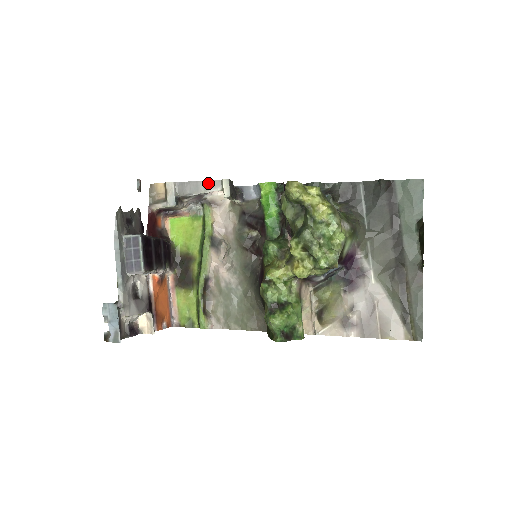
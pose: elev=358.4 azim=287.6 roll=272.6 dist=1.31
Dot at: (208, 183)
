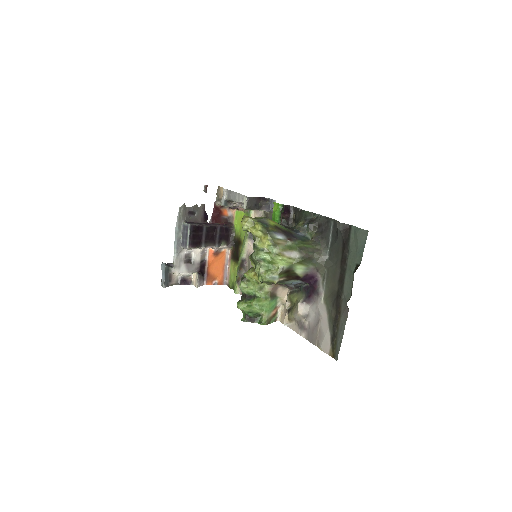
Dot at: (240, 195)
